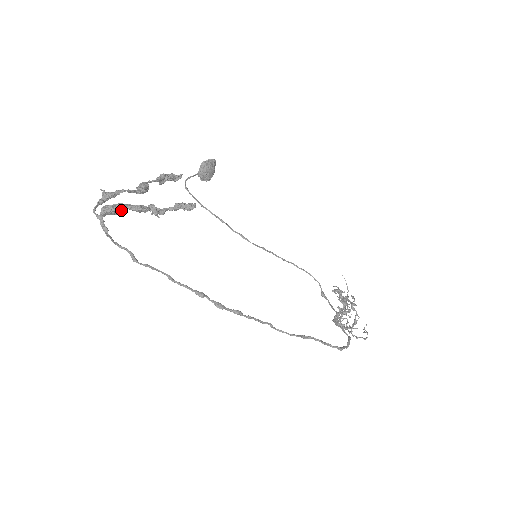
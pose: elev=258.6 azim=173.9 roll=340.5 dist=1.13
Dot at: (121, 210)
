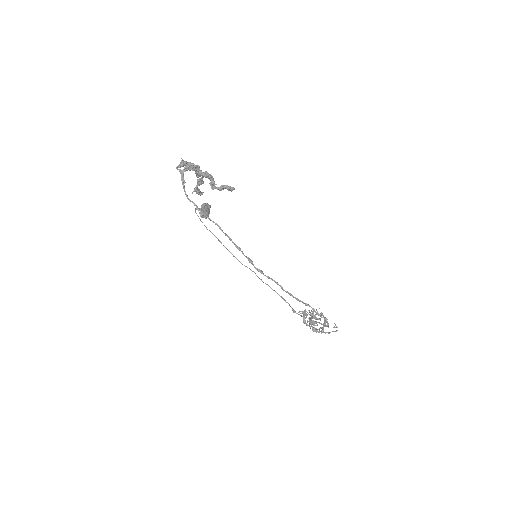
Dot at: (198, 169)
